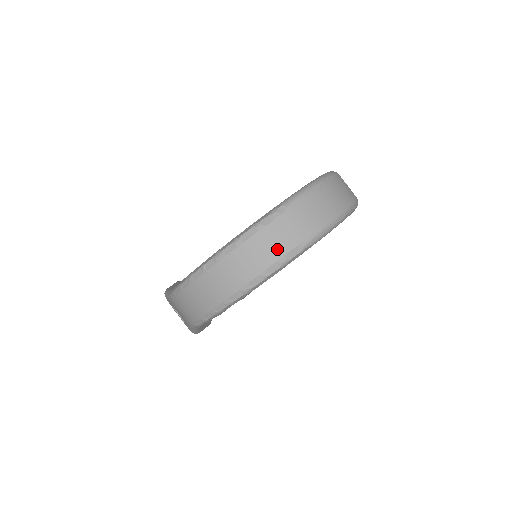
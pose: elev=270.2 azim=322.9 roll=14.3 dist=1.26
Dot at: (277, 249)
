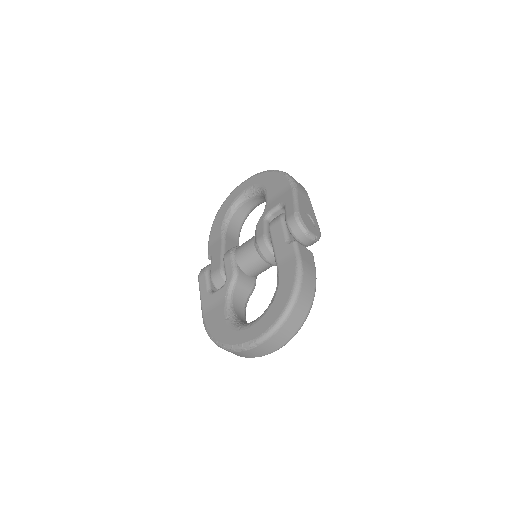
Dot at: (255, 355)
